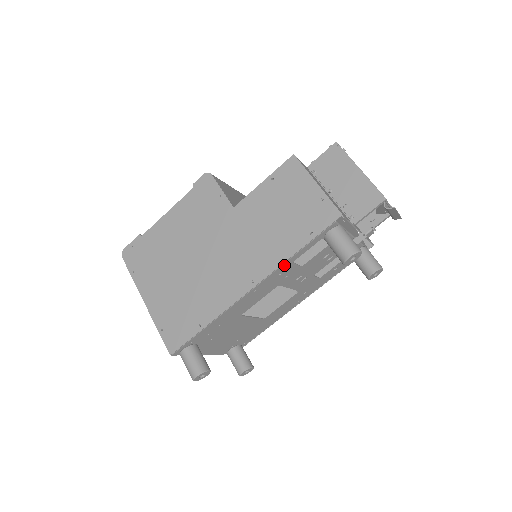
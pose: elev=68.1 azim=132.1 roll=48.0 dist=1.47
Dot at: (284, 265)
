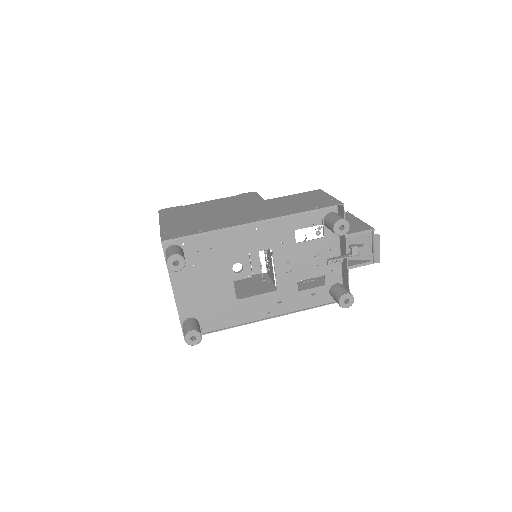
Dot at: (288, 220)
